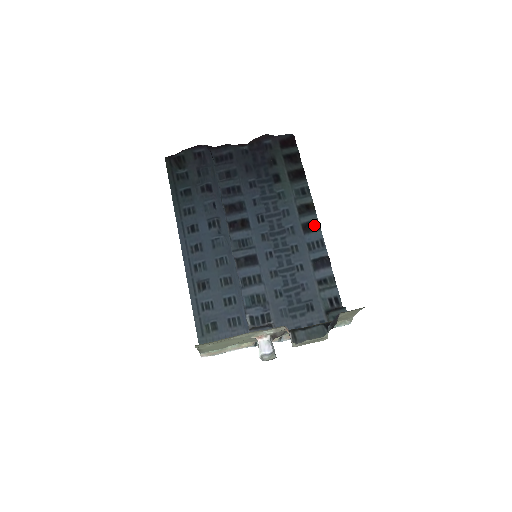
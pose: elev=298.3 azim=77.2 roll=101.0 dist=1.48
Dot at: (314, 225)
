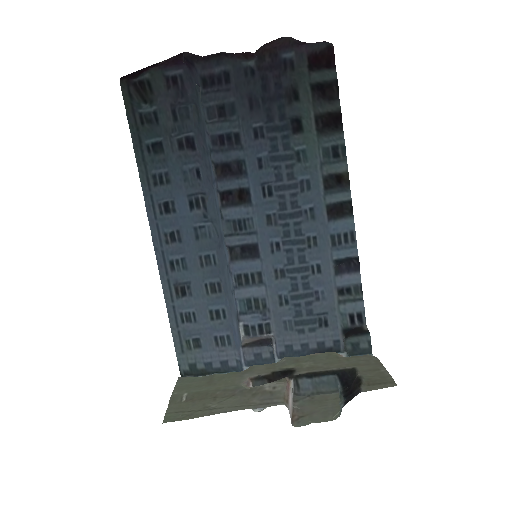
Dot at: (345, 209)
